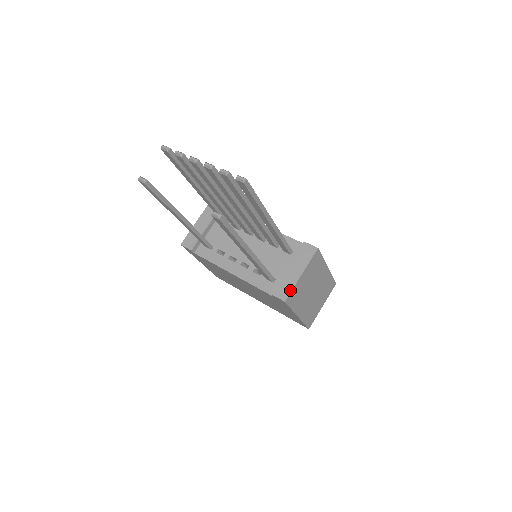
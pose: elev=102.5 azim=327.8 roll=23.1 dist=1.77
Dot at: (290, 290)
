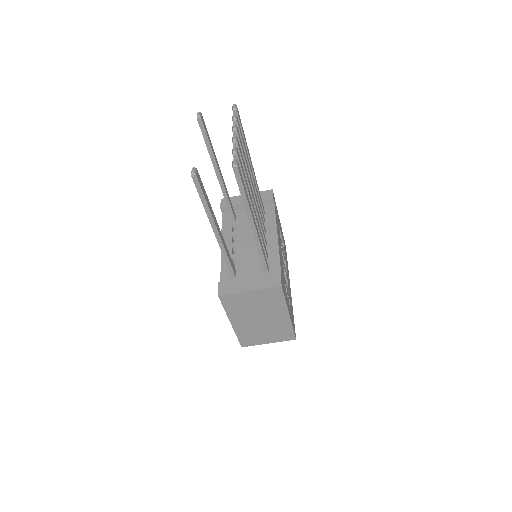
Dot at: (230, 292)
